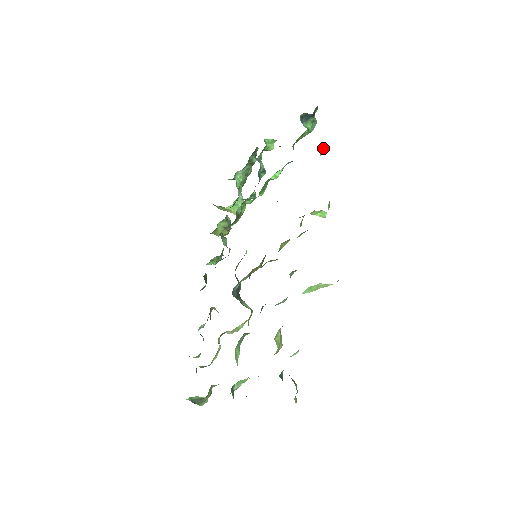
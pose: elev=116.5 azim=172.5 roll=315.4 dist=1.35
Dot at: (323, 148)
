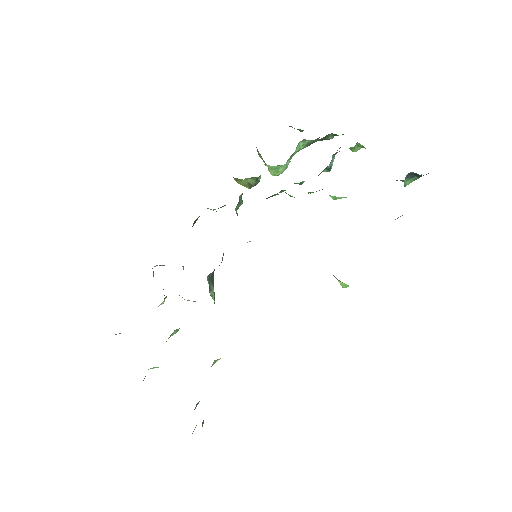
Dot at: (400, 216)
